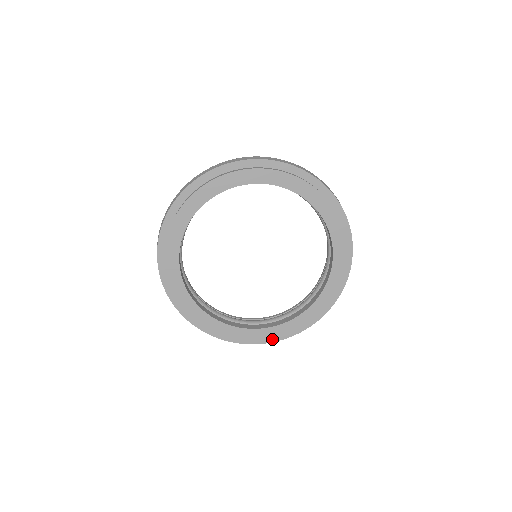
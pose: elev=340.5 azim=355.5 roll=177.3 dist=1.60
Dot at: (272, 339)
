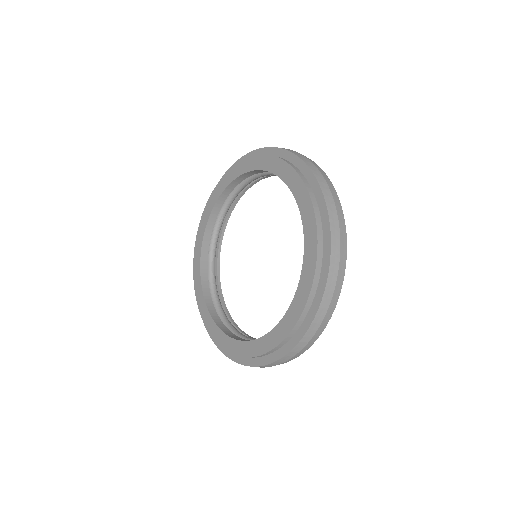
Dot at: occluded
